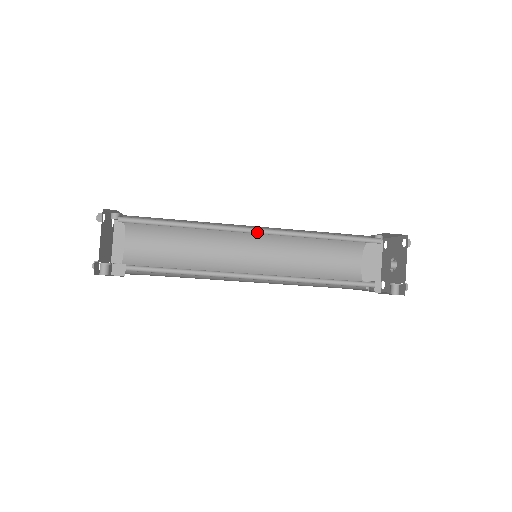
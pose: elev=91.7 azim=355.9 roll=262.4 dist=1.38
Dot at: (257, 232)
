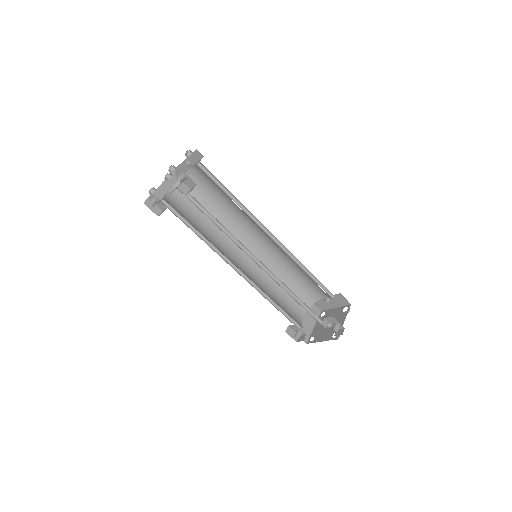
Dot at: (271, 238)
